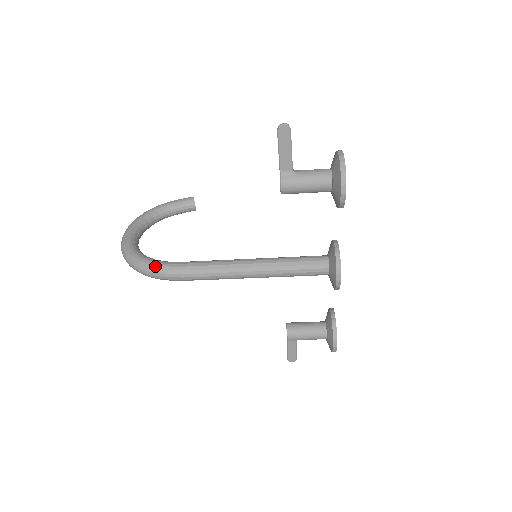
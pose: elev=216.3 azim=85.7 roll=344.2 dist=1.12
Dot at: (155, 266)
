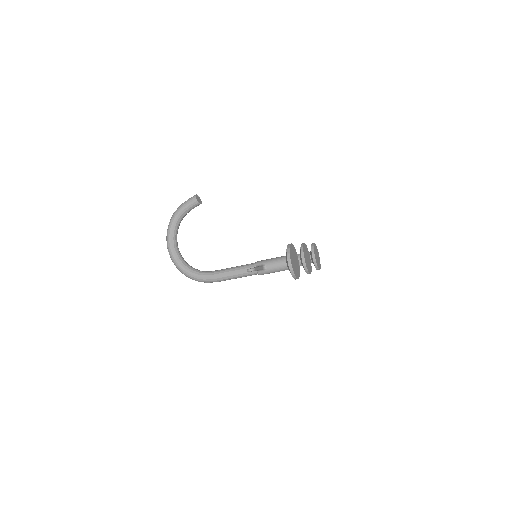
Dot at: (200, 280)
